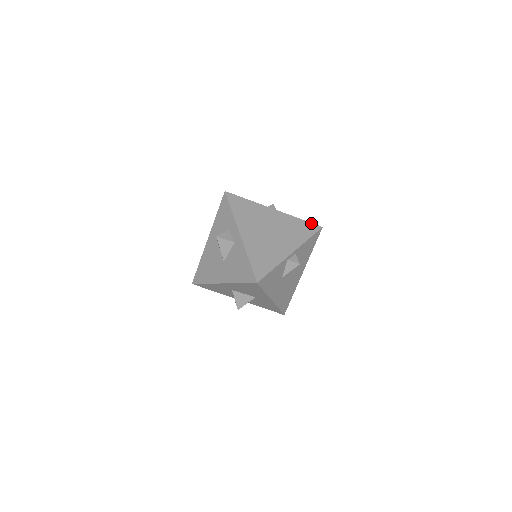
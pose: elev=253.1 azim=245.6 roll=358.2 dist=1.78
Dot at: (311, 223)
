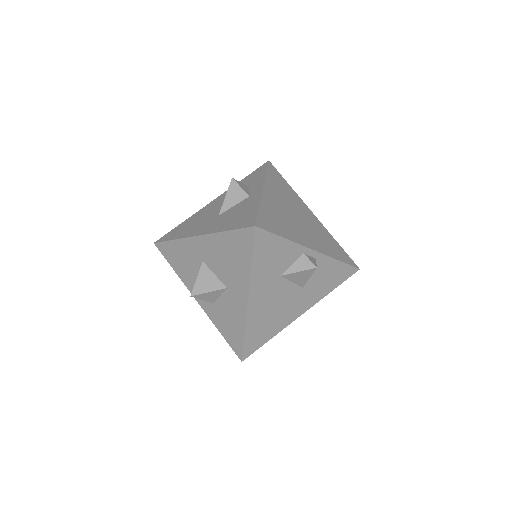
Dot at: (348, 255)
